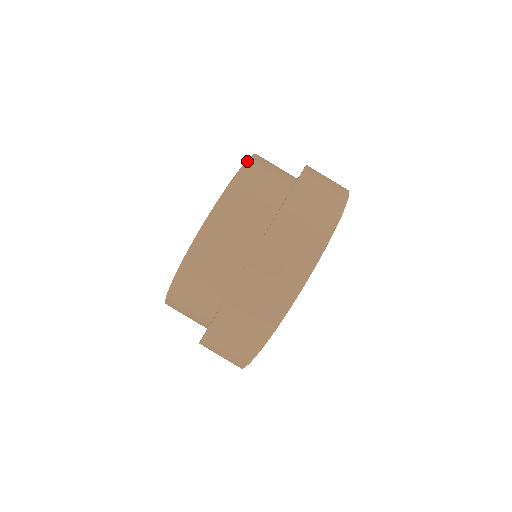
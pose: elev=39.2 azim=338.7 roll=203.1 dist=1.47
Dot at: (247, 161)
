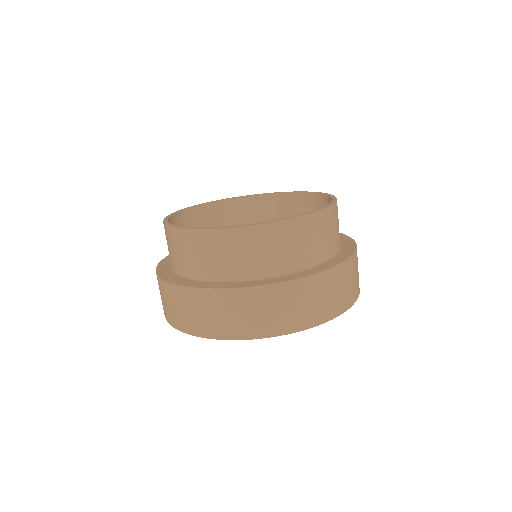
Dot at: occluded
